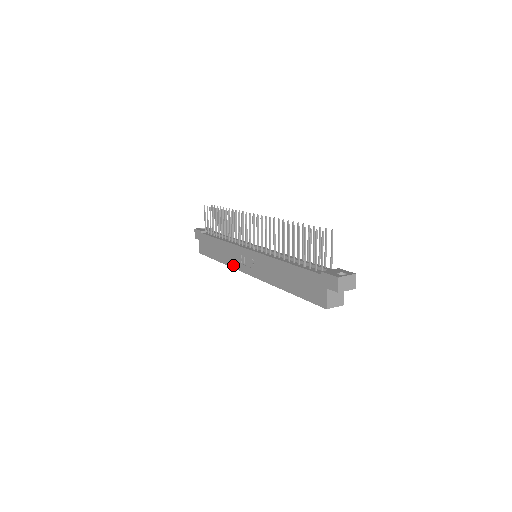
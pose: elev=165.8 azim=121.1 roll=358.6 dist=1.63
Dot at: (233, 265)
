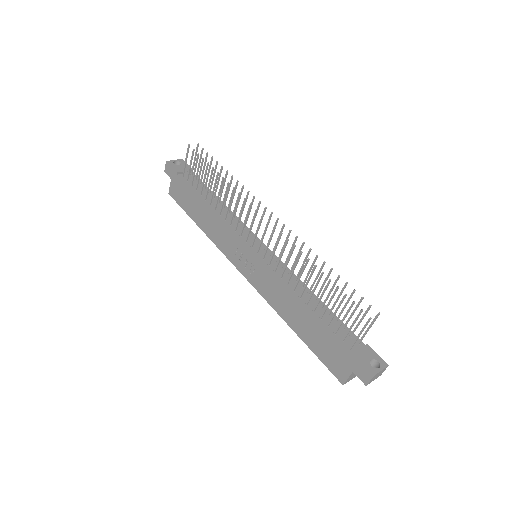
Dot at: (221, 248)
